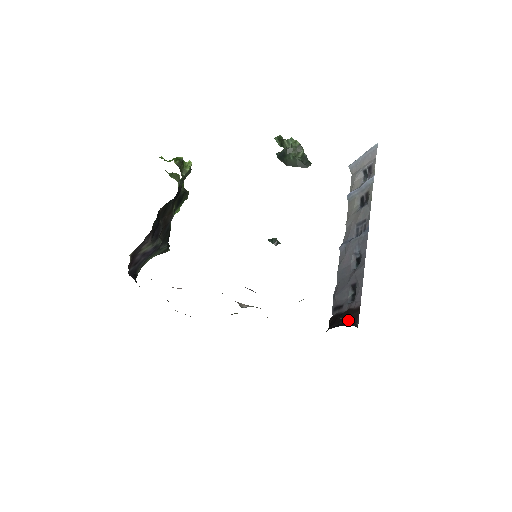
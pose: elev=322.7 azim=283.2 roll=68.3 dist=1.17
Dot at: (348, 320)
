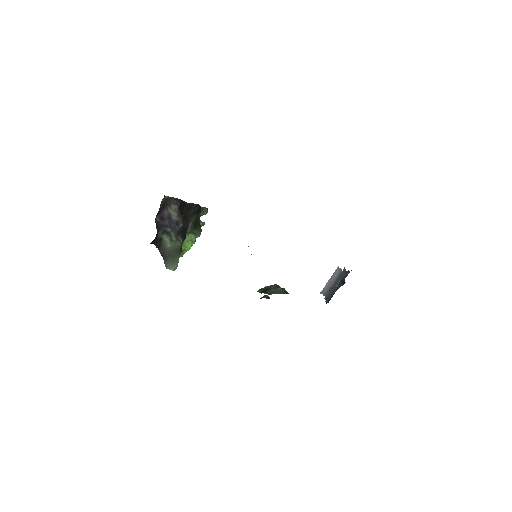
Dot at: occluded
